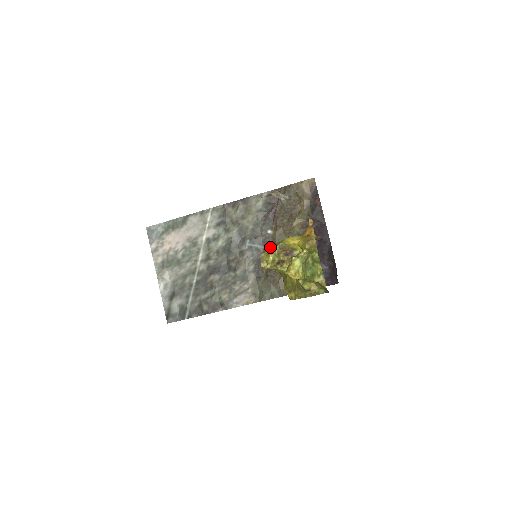
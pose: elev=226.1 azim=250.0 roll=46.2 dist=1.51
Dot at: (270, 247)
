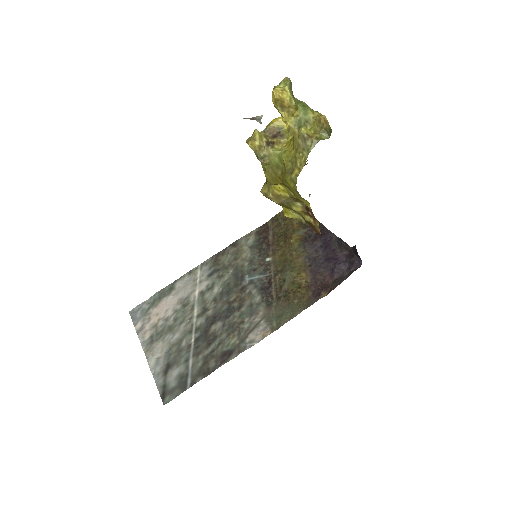
Dot at: occluded
